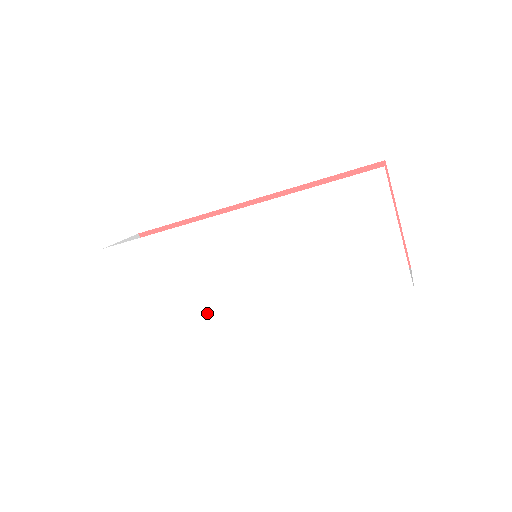
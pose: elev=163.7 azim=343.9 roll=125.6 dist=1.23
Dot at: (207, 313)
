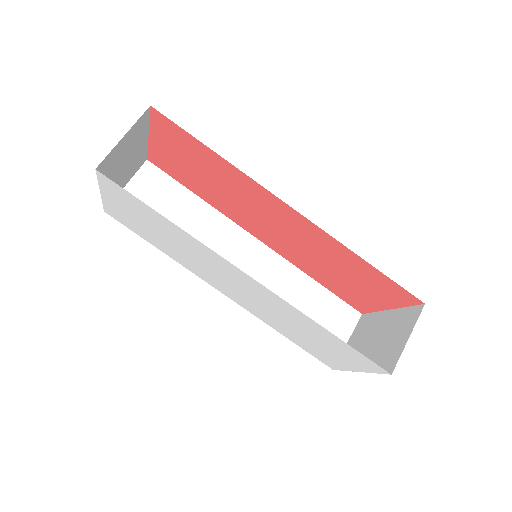
Dot at: (181, 261)
